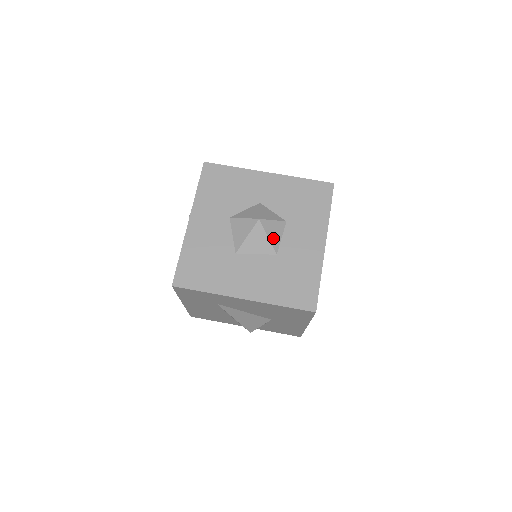
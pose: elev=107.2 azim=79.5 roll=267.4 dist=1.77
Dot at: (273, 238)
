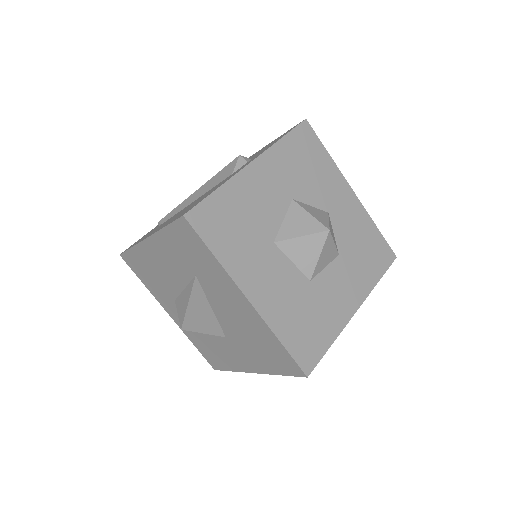
Dot at: (321, 261)
